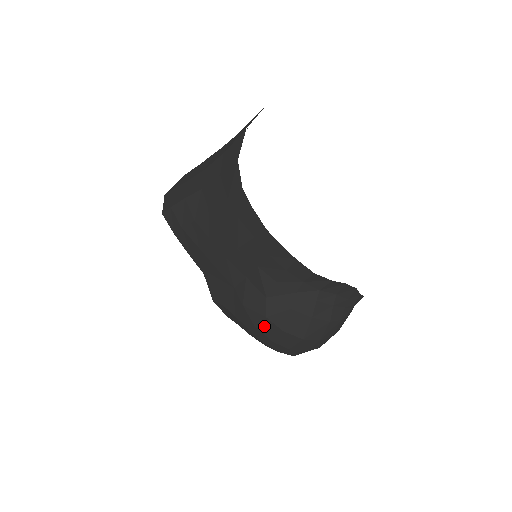
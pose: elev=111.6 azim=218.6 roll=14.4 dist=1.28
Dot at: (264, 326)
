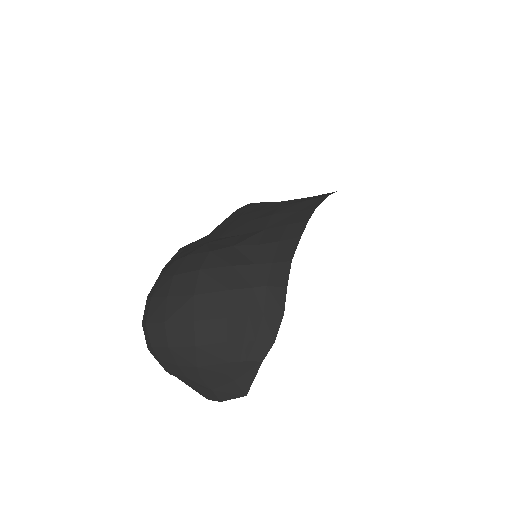
Dot at: (194, 259)
